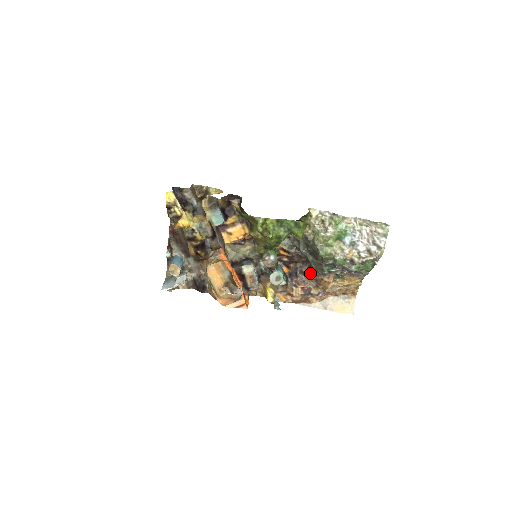
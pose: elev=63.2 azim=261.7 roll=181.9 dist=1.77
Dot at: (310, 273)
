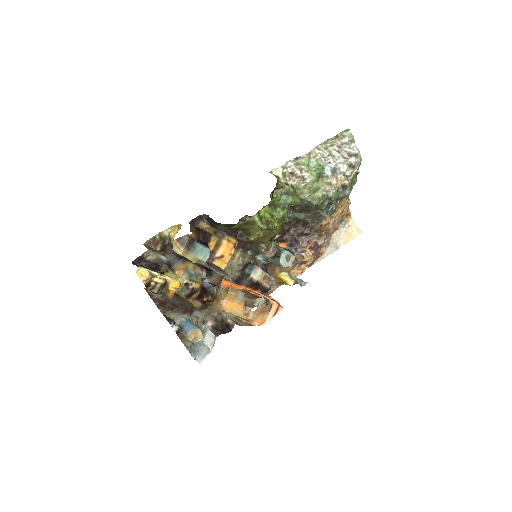
Dot at: (307, 229)
